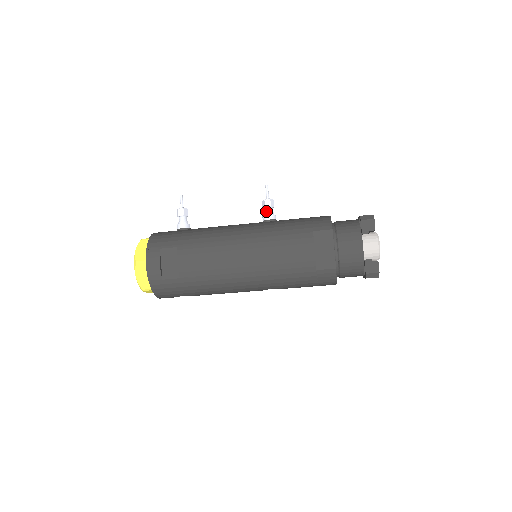
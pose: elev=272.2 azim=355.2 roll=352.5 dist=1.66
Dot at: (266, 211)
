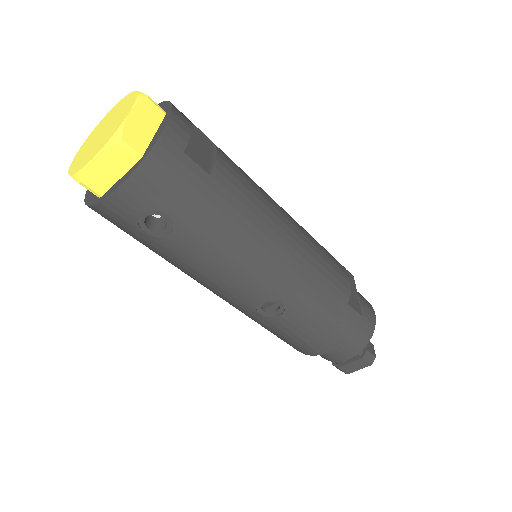
Dot at: occluded
